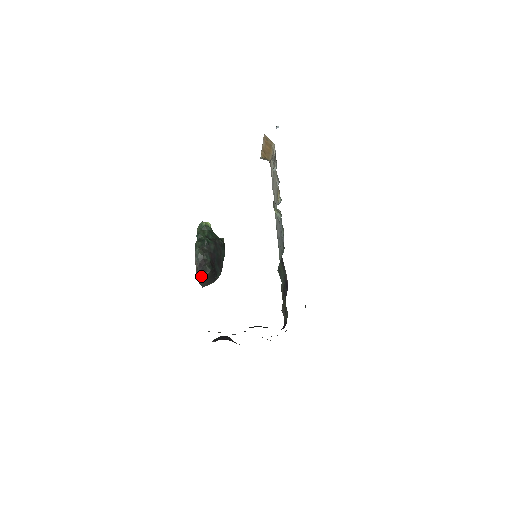
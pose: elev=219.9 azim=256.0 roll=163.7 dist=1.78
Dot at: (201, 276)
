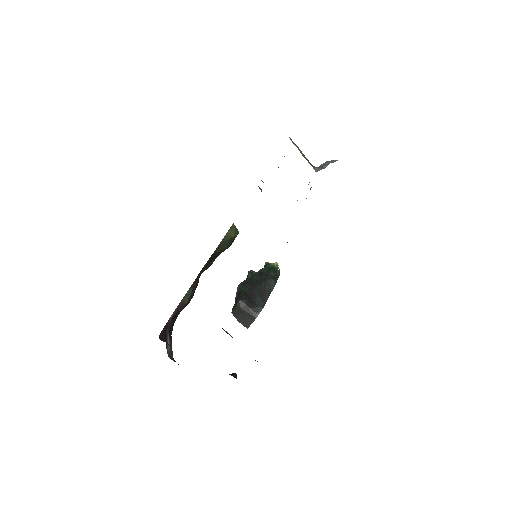
Dot at: (234, 309)
